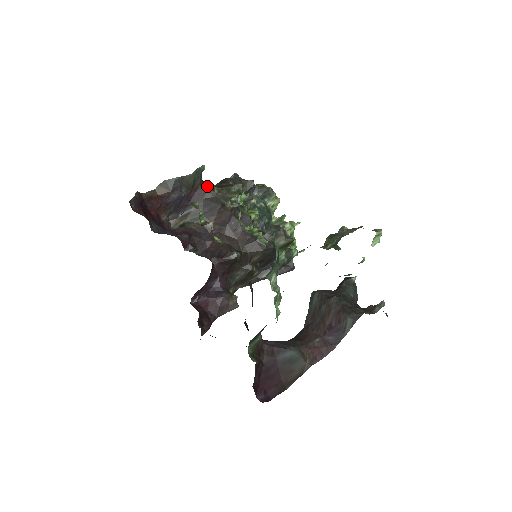
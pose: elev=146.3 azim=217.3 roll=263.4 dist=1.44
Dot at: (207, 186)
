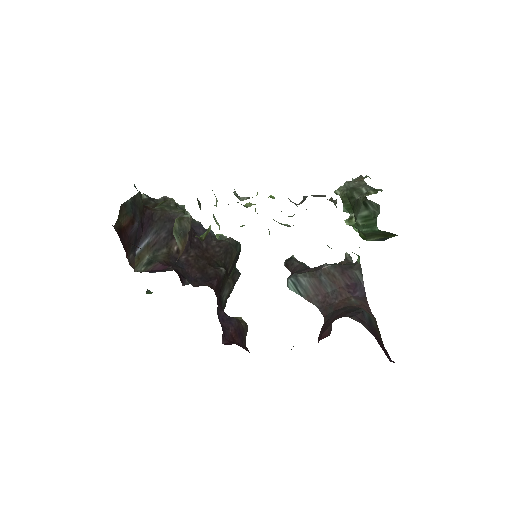
Dot at: (148, 207)
